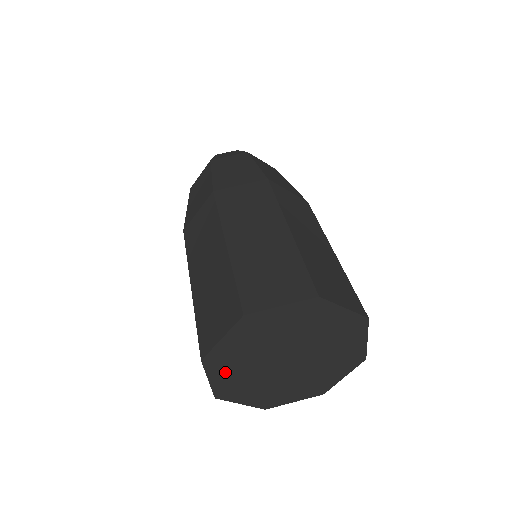
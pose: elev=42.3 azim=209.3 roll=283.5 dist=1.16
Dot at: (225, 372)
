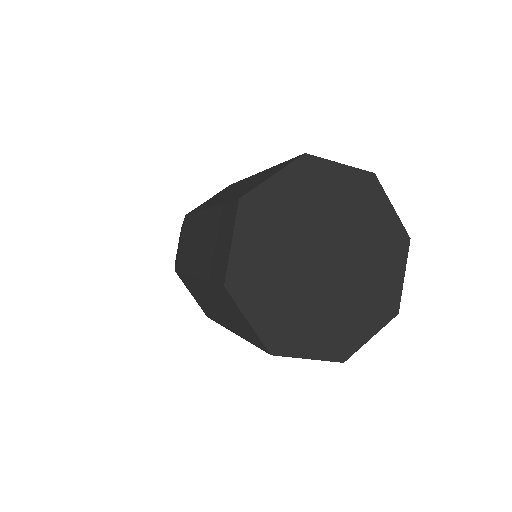
Dot at: (261, 301)
